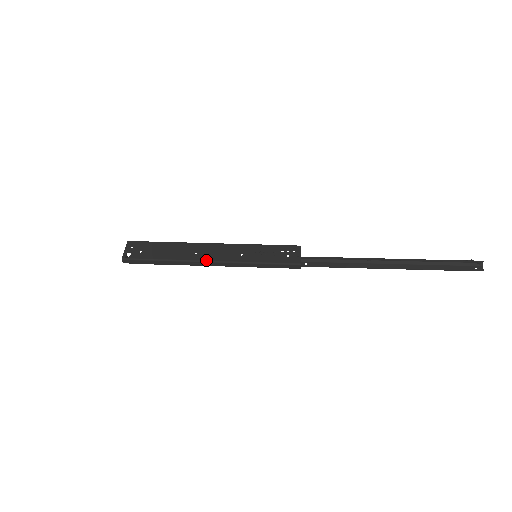
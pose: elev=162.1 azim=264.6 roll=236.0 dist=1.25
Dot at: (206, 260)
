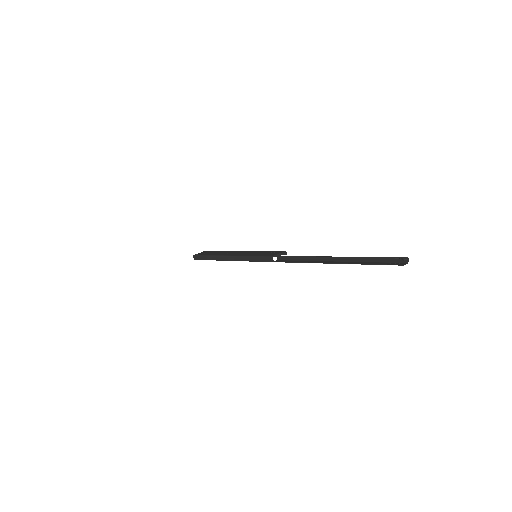
Dot at: (227, 255)
